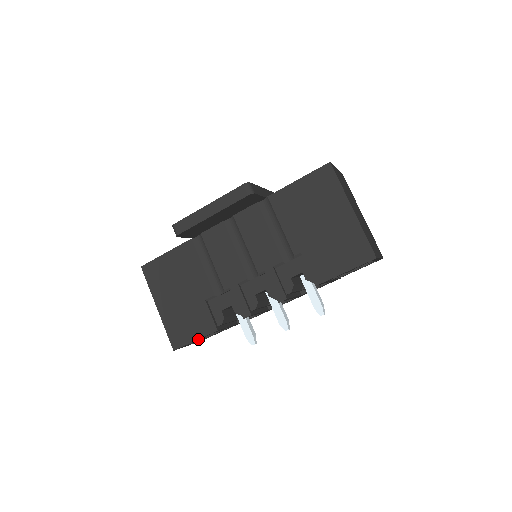
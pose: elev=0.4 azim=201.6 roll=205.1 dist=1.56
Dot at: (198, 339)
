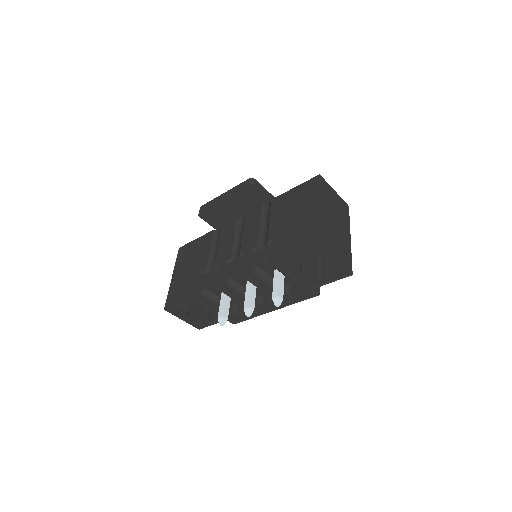
Dot at: (182, 302)
